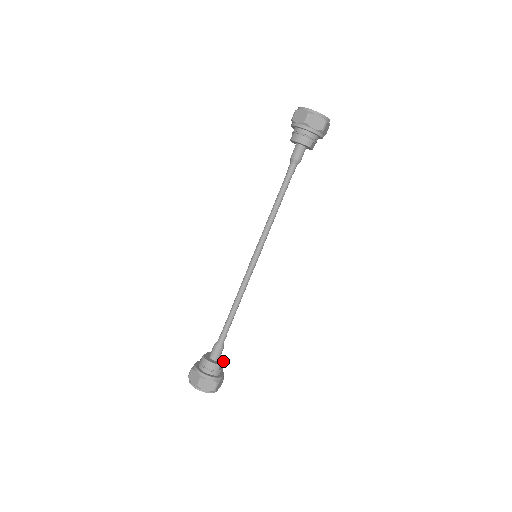
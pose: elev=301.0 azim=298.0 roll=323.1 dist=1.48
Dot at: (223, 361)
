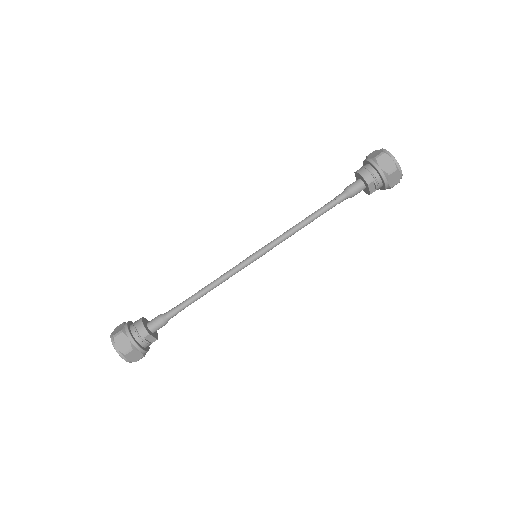
Dot at: (156, 337)
